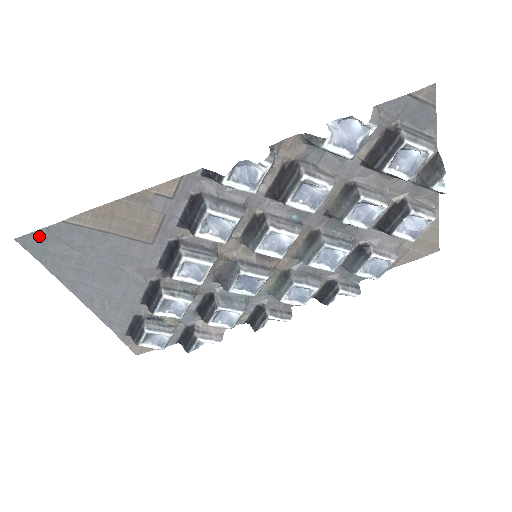
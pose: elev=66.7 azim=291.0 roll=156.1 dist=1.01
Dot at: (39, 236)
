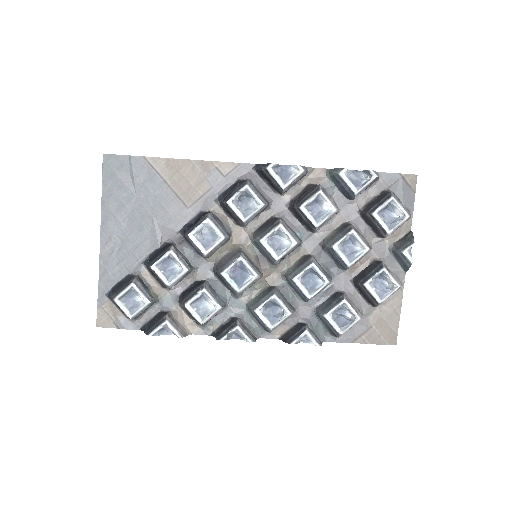
Dot at: (120, 160)
